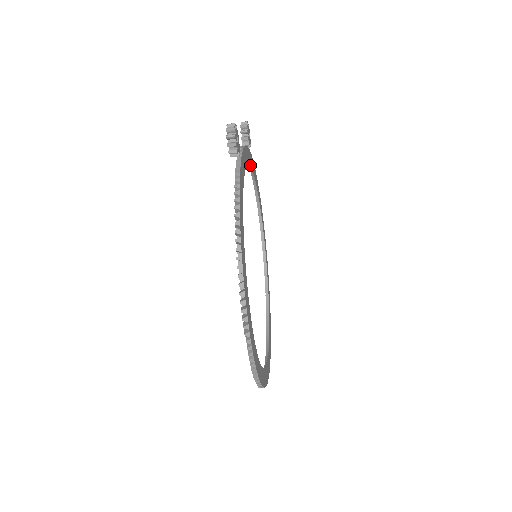
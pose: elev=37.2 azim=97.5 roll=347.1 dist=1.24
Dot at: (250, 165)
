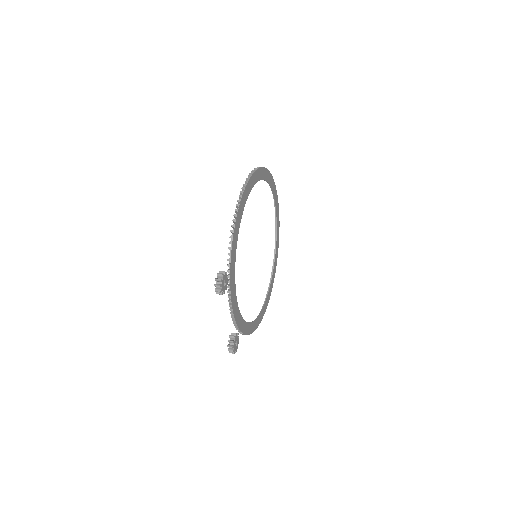
Dot at: occluded
